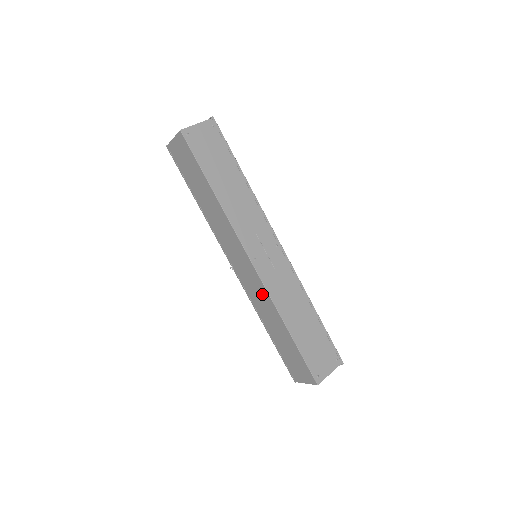
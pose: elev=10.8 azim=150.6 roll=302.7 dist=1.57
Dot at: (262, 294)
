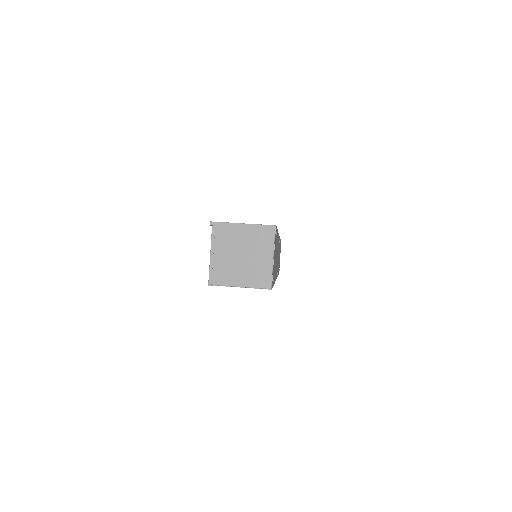
Dot at: occluded
